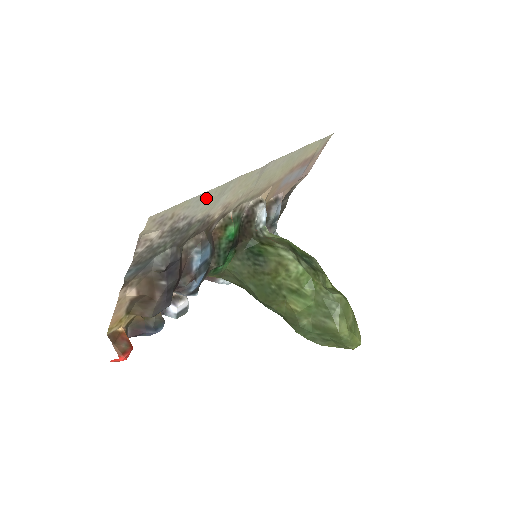
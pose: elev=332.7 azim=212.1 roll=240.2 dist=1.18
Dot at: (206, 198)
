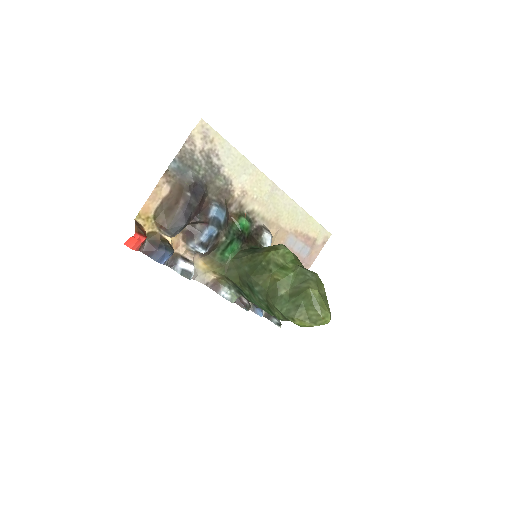
Dot at: (234, 156)
